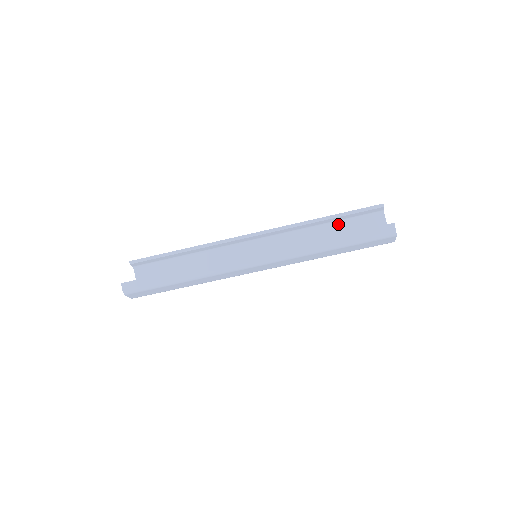
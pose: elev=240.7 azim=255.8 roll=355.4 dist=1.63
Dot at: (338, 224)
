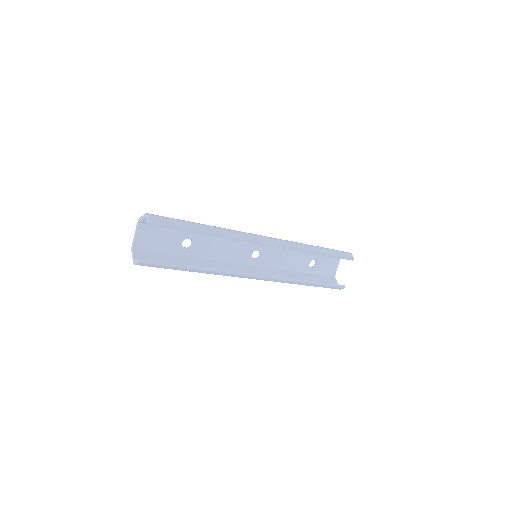
Dot at: occluded
